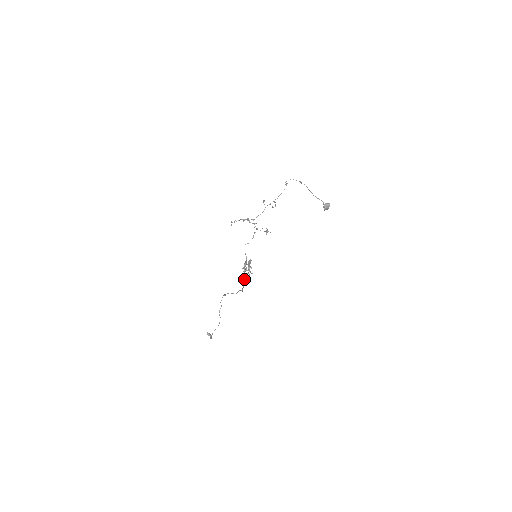
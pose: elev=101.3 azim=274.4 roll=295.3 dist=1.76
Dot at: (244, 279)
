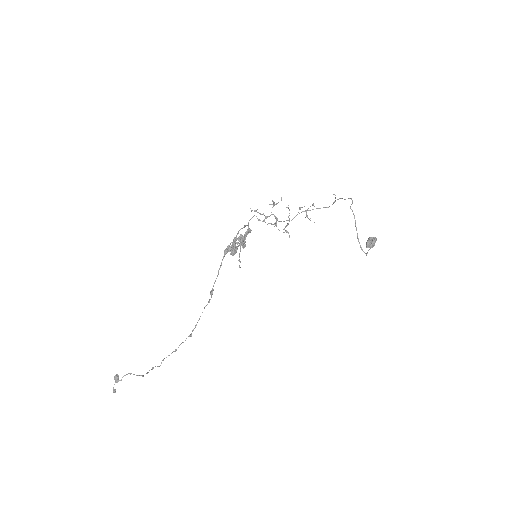
Dot at: (228, 246)
